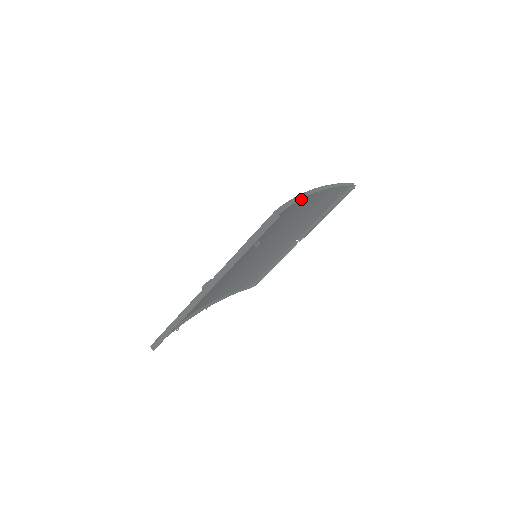
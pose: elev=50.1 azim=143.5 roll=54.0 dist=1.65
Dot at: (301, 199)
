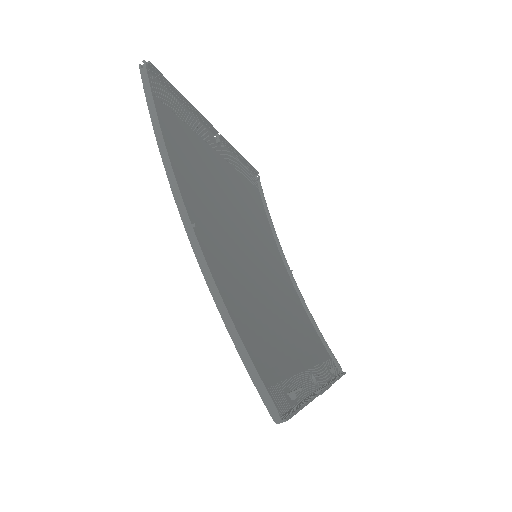
Dot at: occluded
